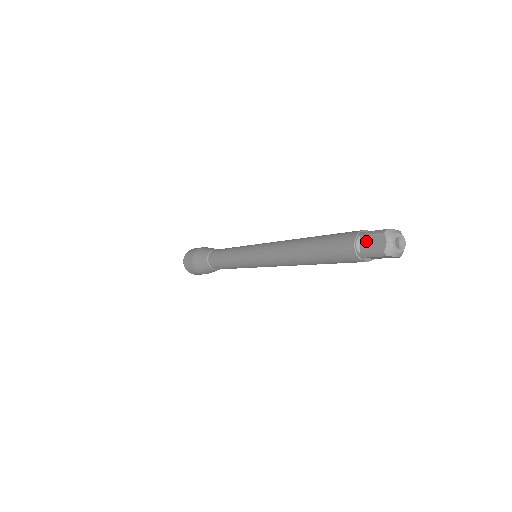
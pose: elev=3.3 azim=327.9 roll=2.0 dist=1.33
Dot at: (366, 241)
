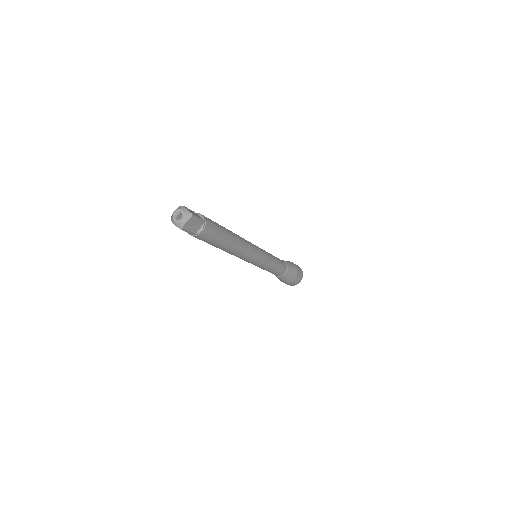
Dot at: occluded
